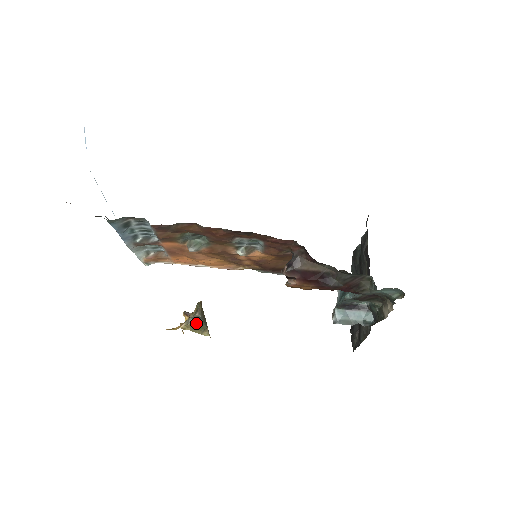
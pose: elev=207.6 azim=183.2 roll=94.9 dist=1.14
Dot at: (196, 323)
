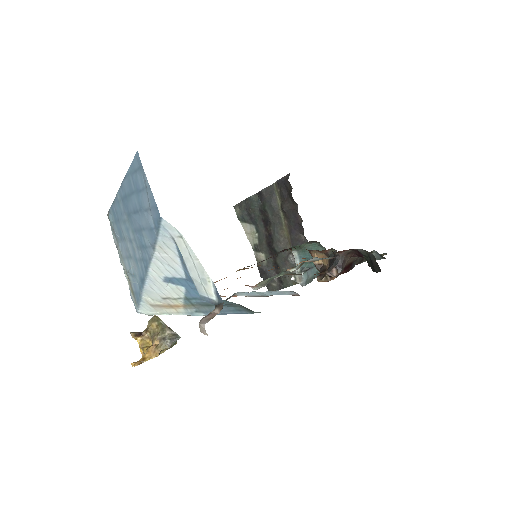
Dot at: (175, 342)
